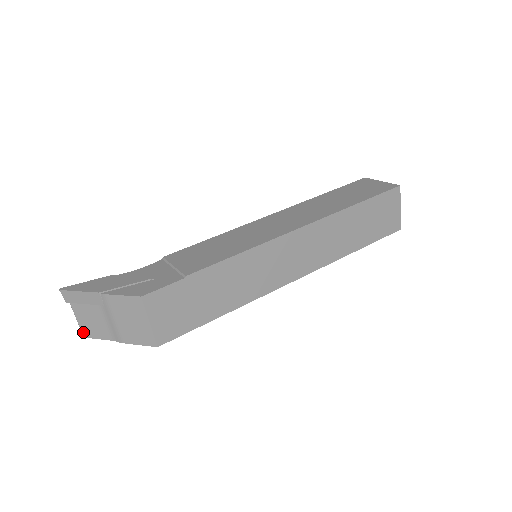
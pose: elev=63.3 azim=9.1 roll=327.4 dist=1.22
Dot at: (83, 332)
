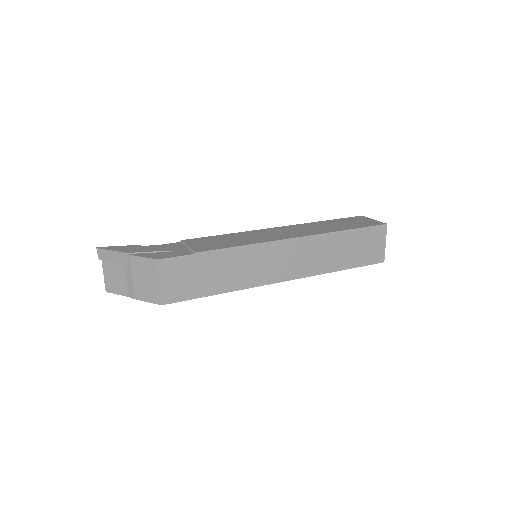
Dot at: (106, 287)
